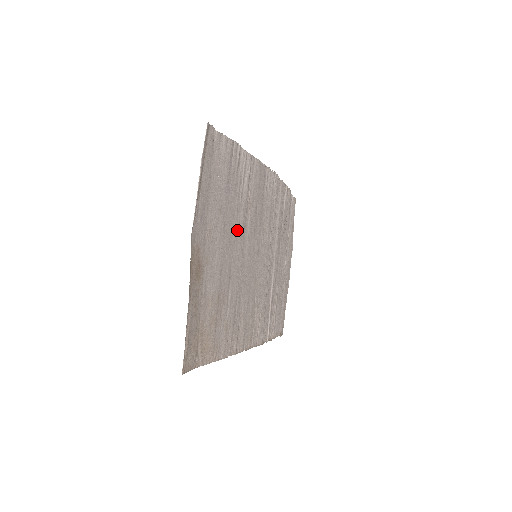
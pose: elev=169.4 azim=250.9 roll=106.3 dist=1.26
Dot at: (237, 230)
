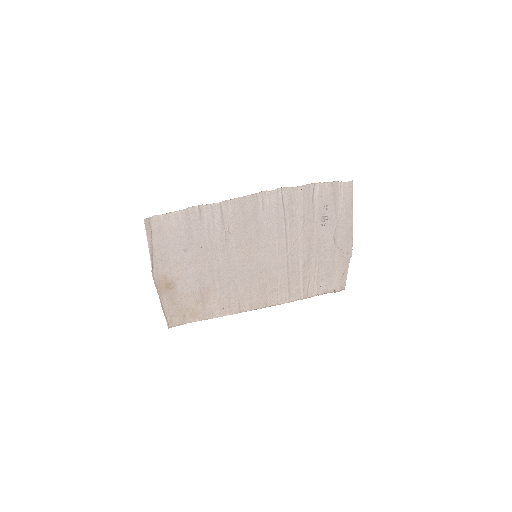
Dot at: (215, 252)
